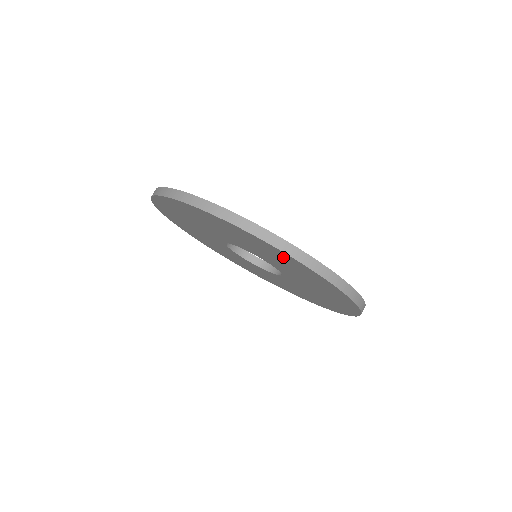
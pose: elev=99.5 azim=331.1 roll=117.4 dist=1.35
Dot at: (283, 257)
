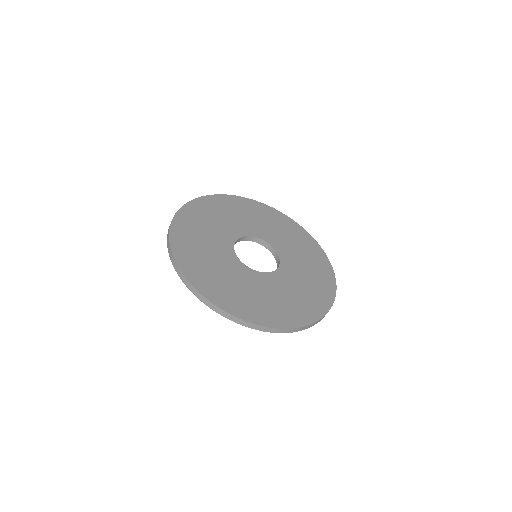
Dot at: occluded
